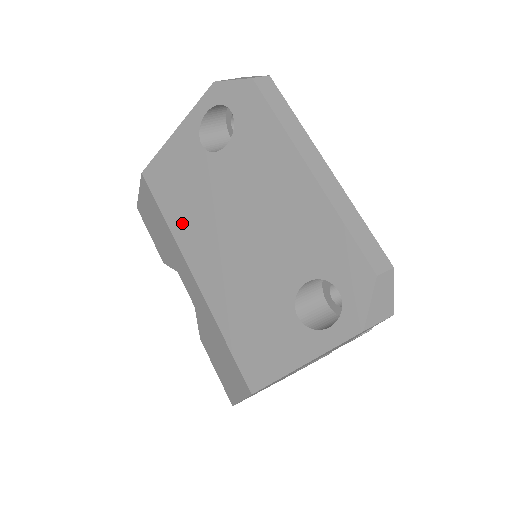
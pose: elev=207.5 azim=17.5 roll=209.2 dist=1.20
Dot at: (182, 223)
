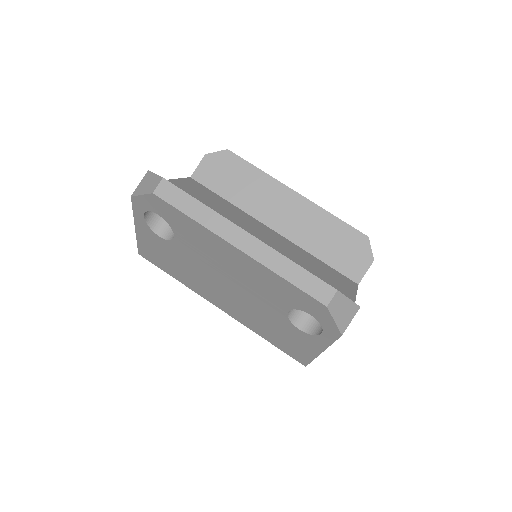
Dot at: (188, 282)
